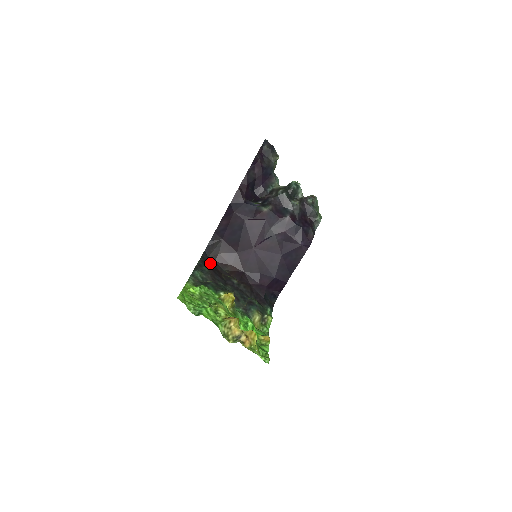
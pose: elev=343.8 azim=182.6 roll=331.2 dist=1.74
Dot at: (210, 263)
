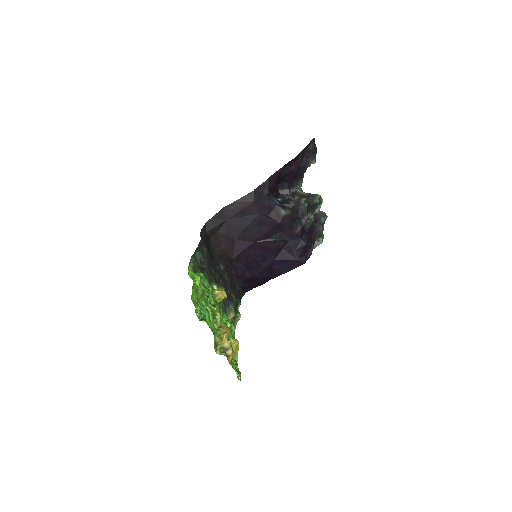
Dot at: (206, 240)
